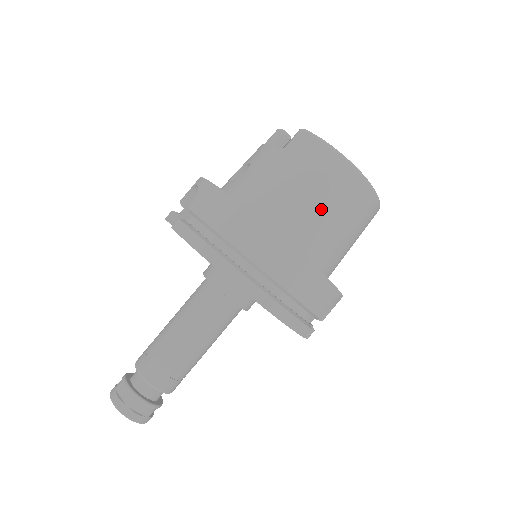
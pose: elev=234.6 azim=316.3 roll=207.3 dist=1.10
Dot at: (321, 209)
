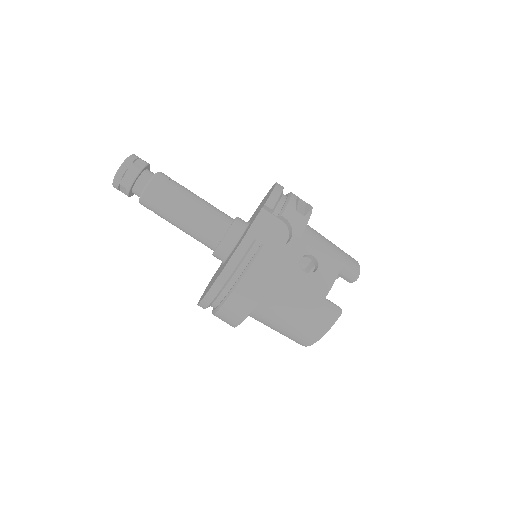
Dot at: (278, 326)
